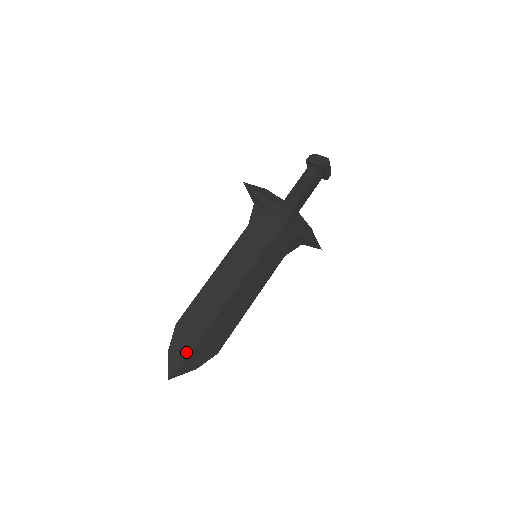
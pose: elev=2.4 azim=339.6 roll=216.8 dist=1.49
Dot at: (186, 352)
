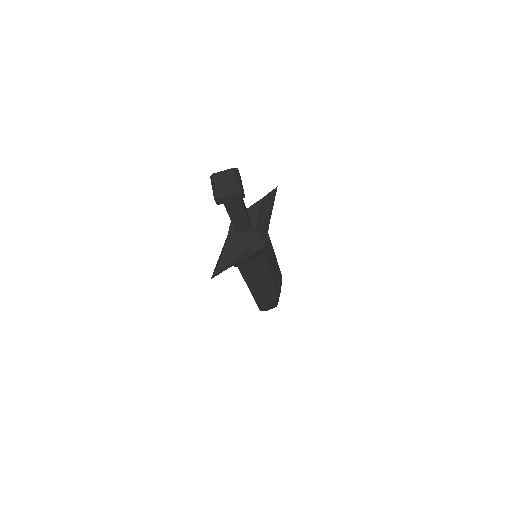
Dot at: (276, 303)
